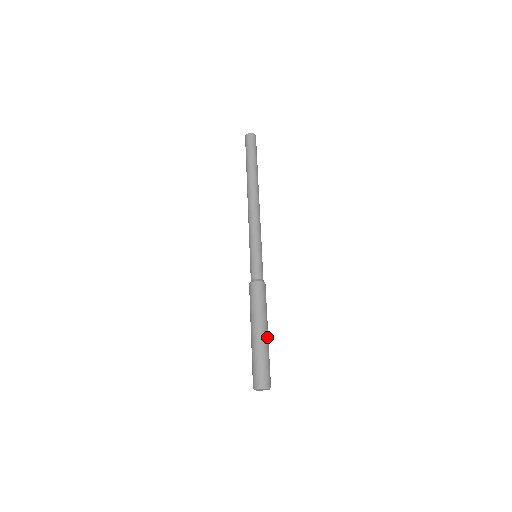
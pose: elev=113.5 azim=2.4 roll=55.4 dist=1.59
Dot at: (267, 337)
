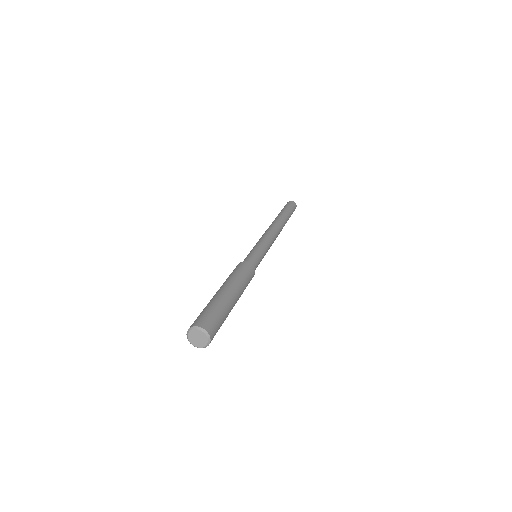
Dot at: (224, 293)
